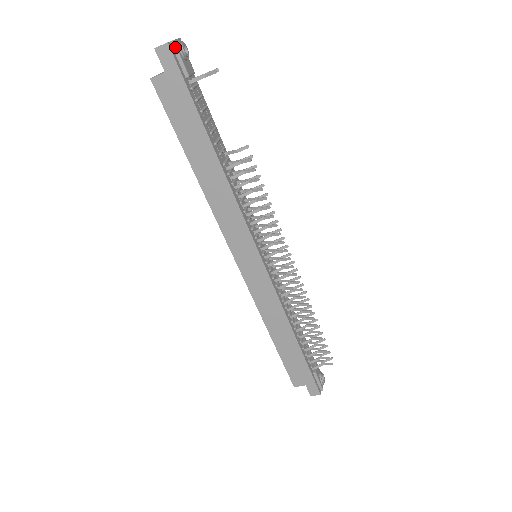
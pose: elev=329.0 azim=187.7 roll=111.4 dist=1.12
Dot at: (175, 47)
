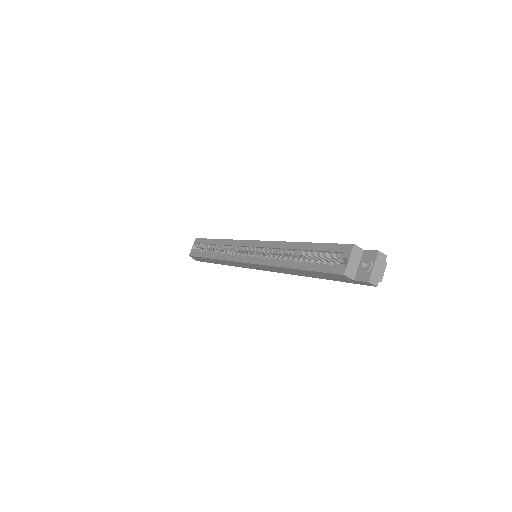
Dot at: (376, 281)
